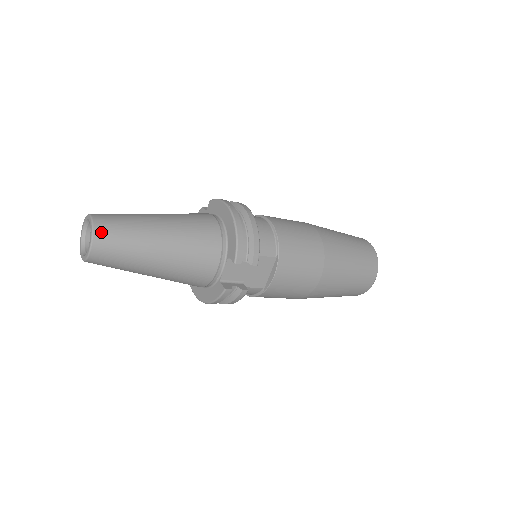
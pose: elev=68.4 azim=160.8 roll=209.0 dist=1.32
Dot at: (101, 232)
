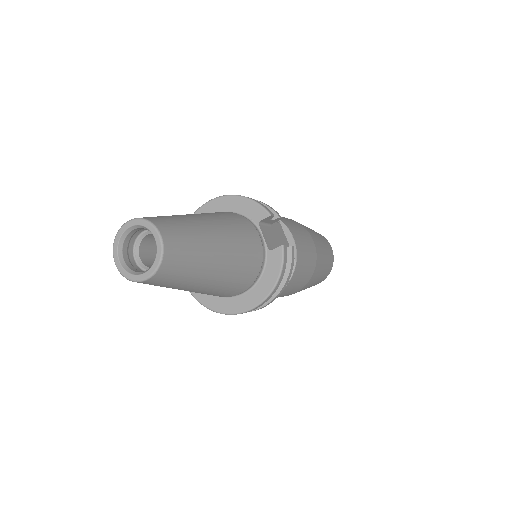
Dot at: (156, 220)
